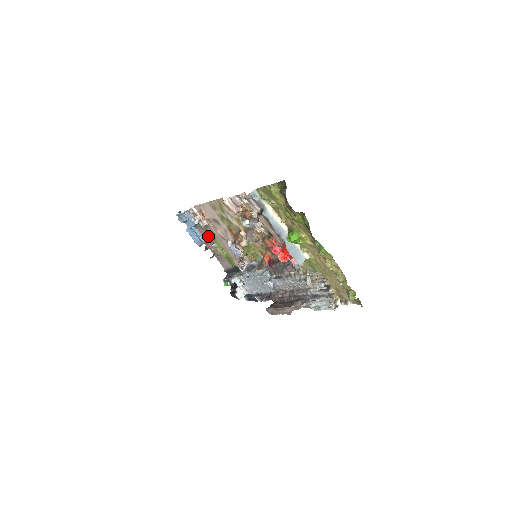
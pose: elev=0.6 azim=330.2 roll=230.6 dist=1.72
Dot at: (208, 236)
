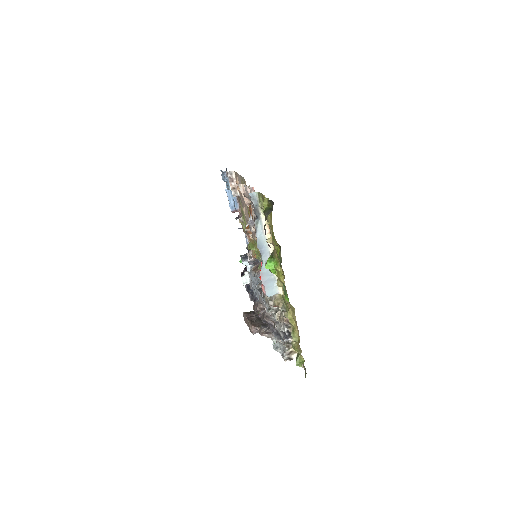
Dot at: occluded
